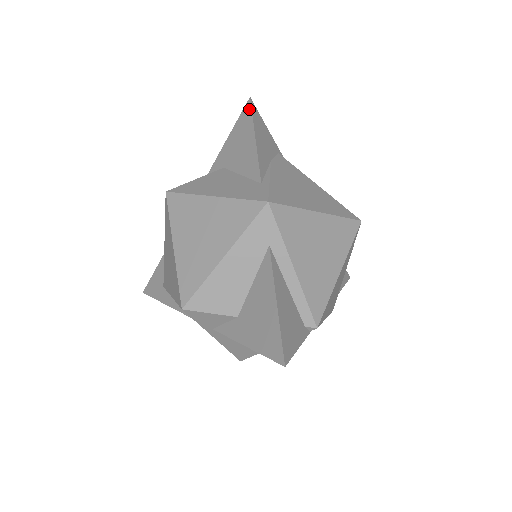
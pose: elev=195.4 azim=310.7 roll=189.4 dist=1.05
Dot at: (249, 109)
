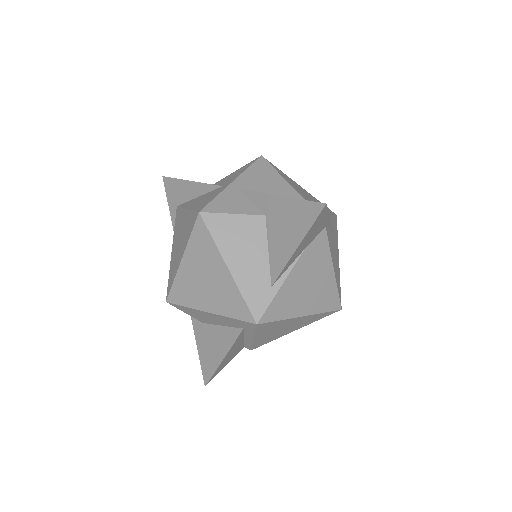
Dot at: (316, 214)
